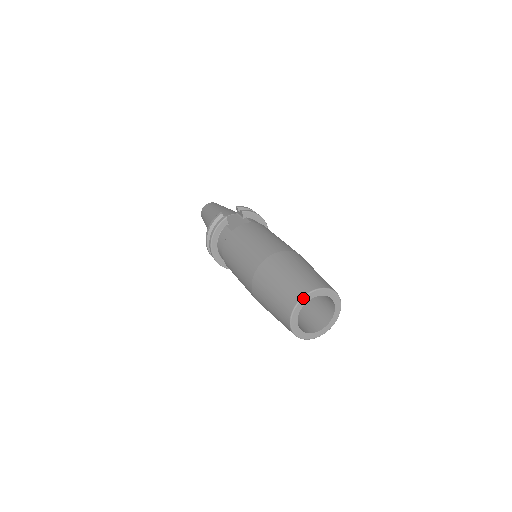
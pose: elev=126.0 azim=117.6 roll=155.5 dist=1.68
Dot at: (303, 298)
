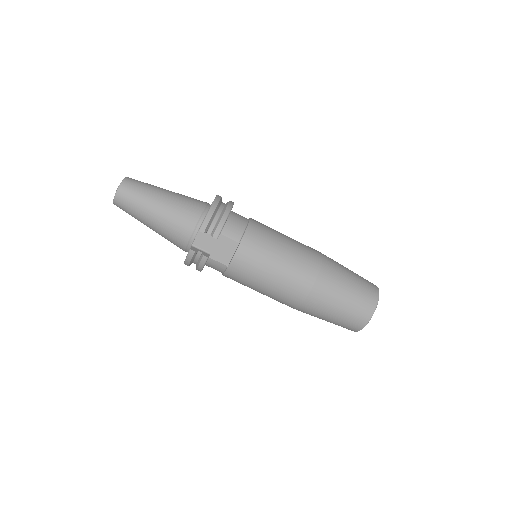
Dot at: occluded
